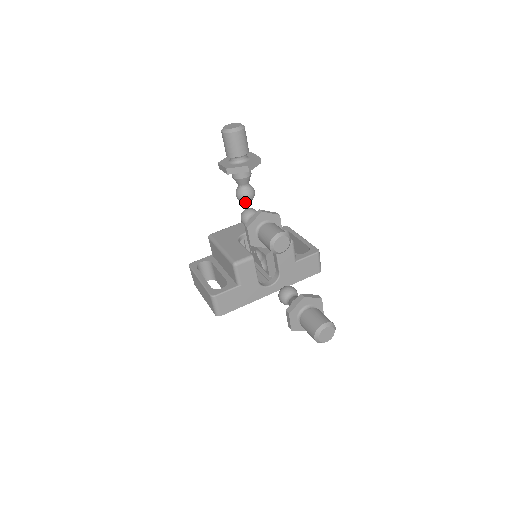
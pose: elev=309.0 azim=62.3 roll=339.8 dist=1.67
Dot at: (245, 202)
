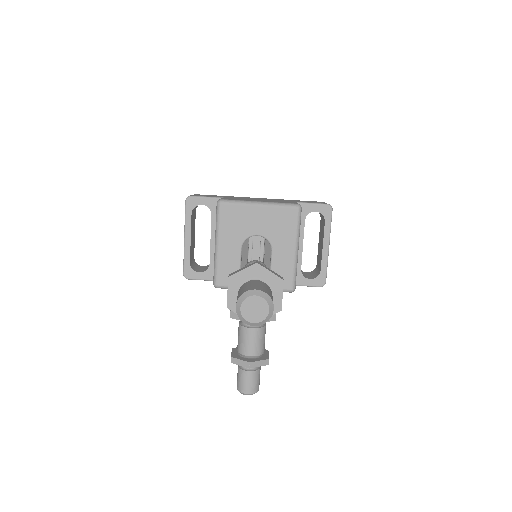
Dot at: occluded
